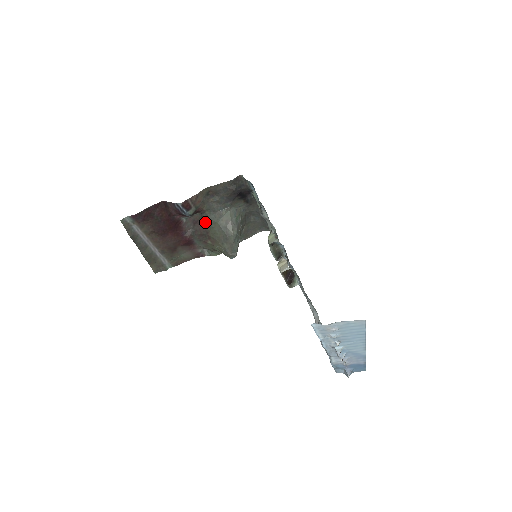
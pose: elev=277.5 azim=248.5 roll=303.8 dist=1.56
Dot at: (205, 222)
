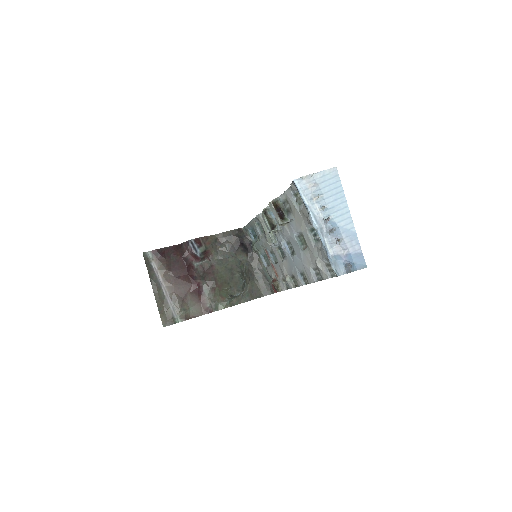
Dot at: (213, 269)
